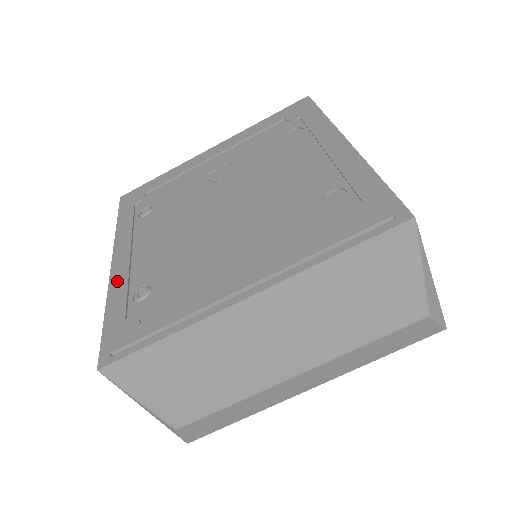
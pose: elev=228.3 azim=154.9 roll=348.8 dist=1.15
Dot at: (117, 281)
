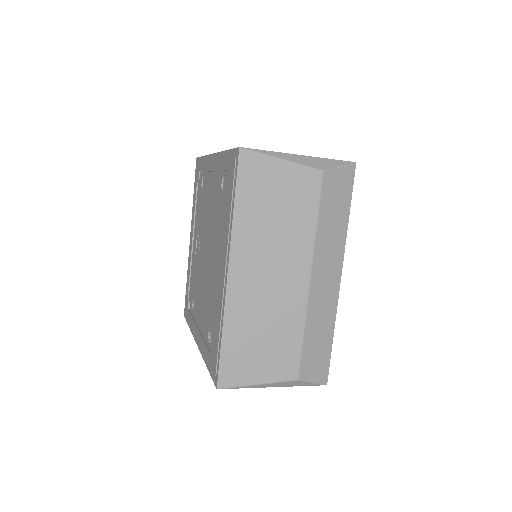
Dot at: (201, 347)
